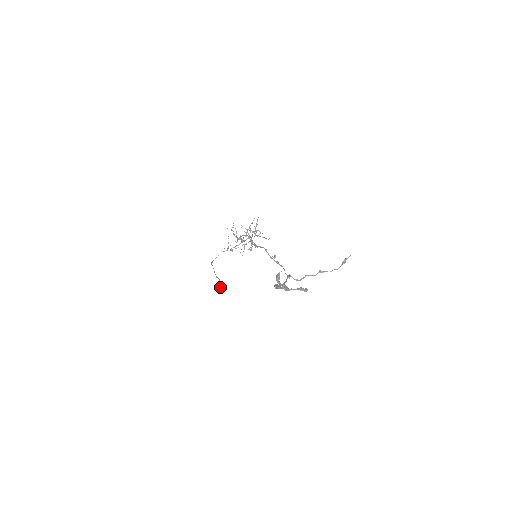
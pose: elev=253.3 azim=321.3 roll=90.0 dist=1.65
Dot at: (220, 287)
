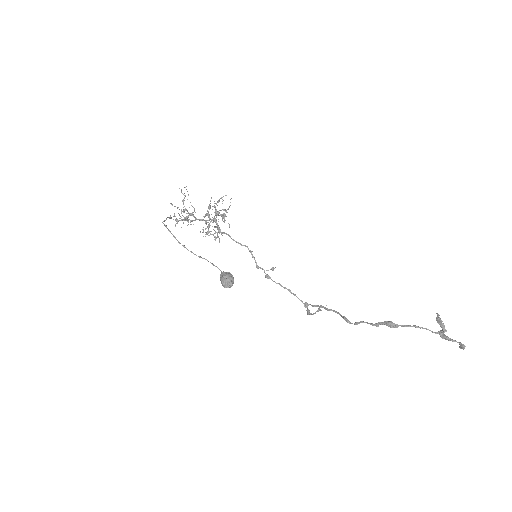
Dot at: (233, 279)
